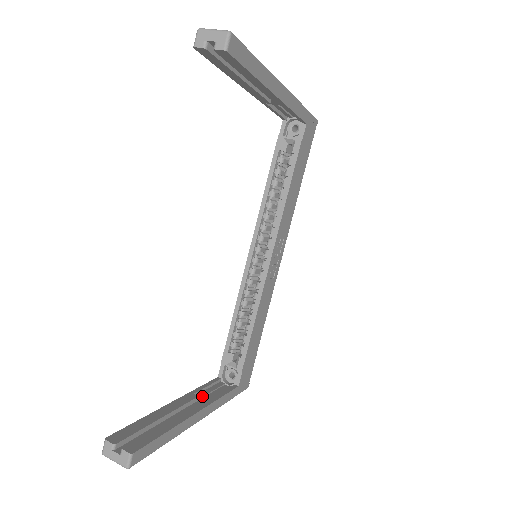
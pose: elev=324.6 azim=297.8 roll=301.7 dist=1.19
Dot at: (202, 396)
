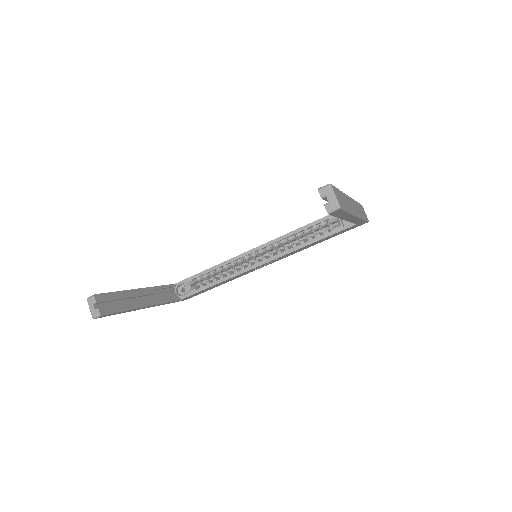
Dot at: (157, 293)
